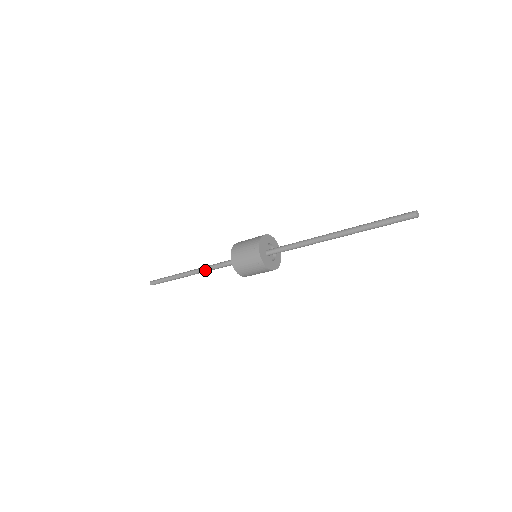
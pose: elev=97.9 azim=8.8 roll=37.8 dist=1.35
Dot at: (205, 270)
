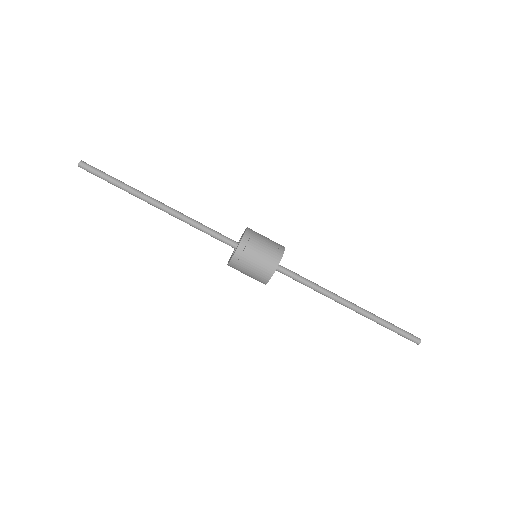
Dot at: (182, 218)
